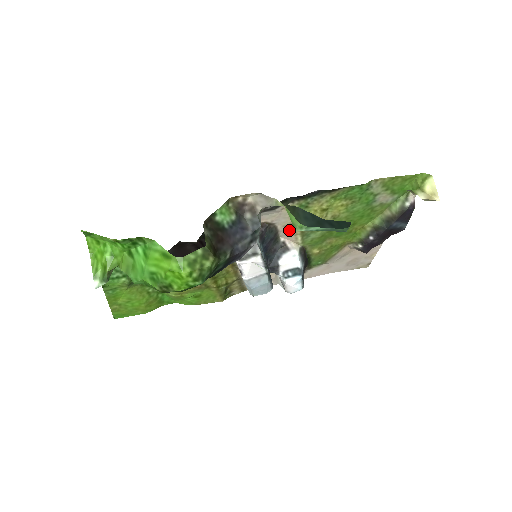
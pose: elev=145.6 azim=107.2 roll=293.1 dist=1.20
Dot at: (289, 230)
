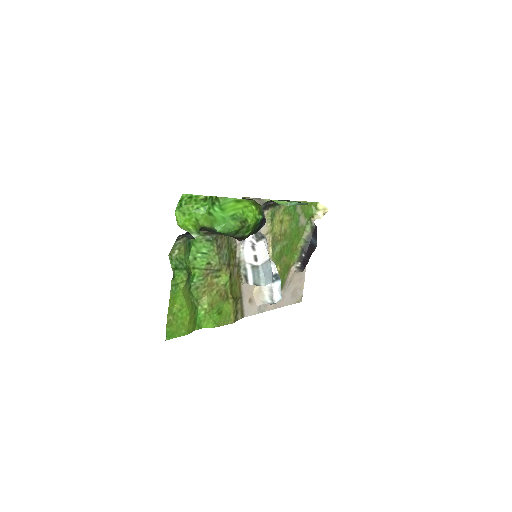
Dot at: occluded
